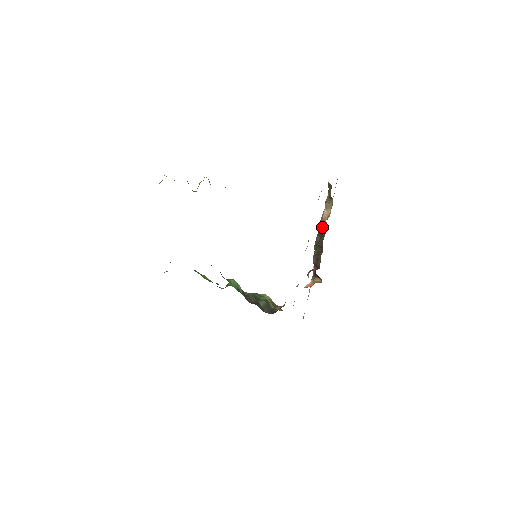
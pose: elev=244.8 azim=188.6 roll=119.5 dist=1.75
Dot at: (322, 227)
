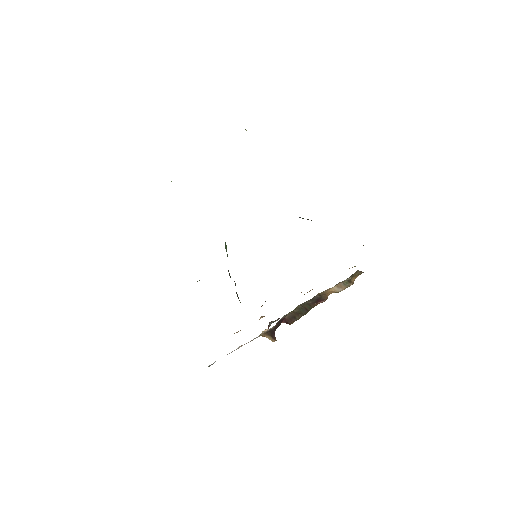
Dot at: (322, 296)
